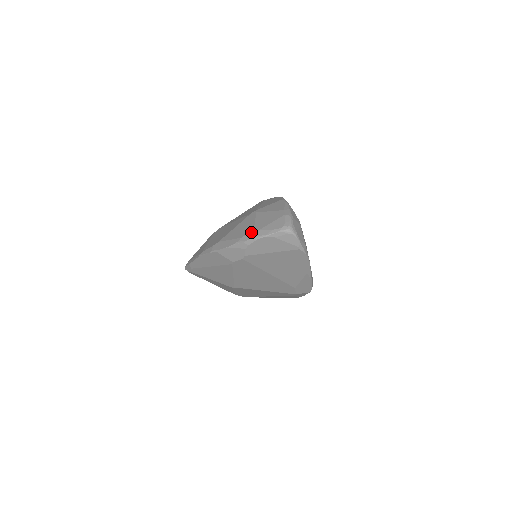
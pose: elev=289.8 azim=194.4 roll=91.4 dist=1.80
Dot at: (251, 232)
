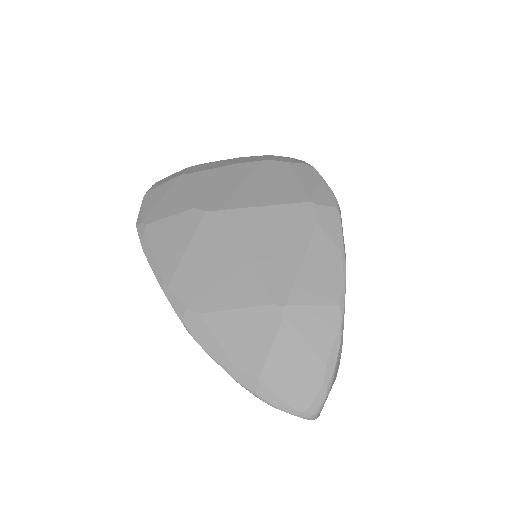
Dot at: (253, 377)
